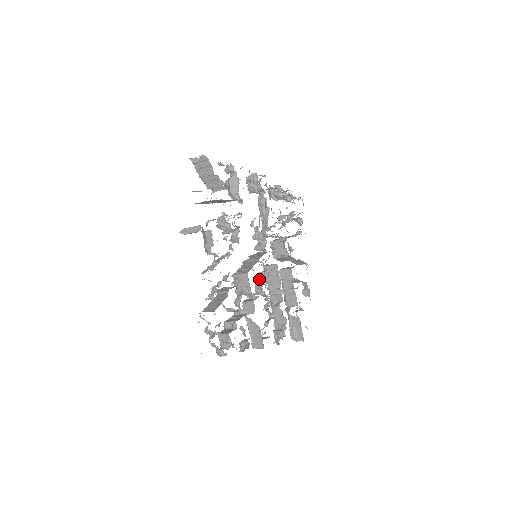
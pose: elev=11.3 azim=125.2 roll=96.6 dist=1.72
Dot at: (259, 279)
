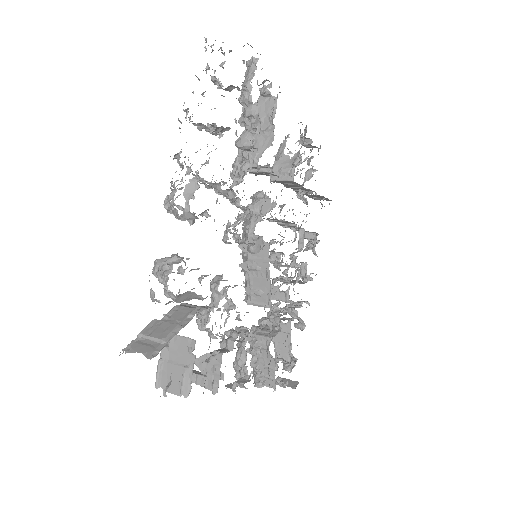
Dot at: occluded
